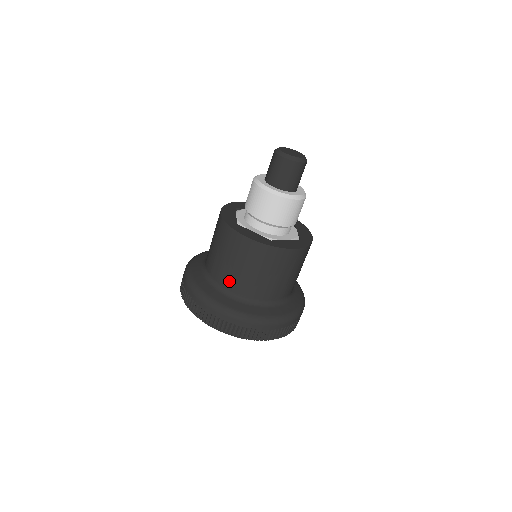
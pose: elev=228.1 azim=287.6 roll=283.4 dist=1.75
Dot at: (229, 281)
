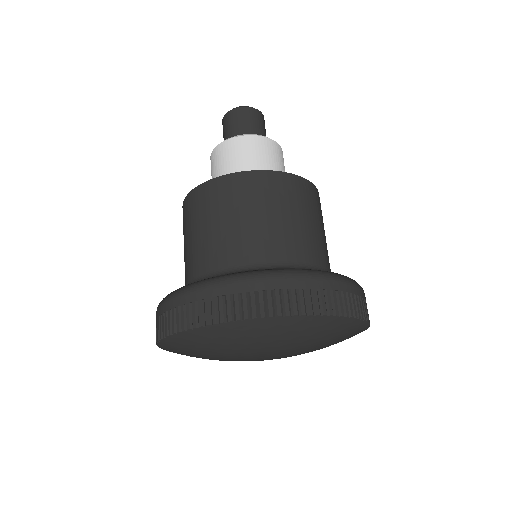
Dot at: (210, 257)
